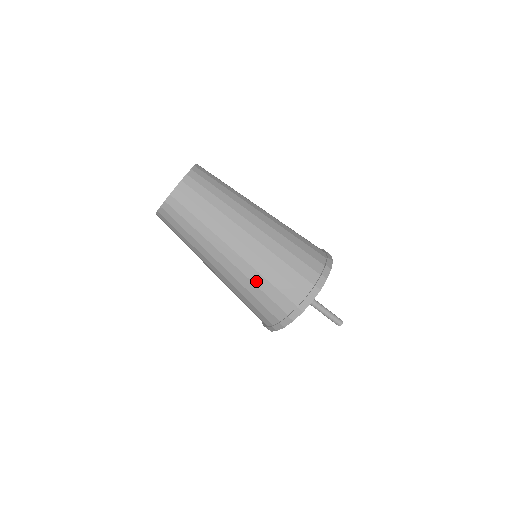
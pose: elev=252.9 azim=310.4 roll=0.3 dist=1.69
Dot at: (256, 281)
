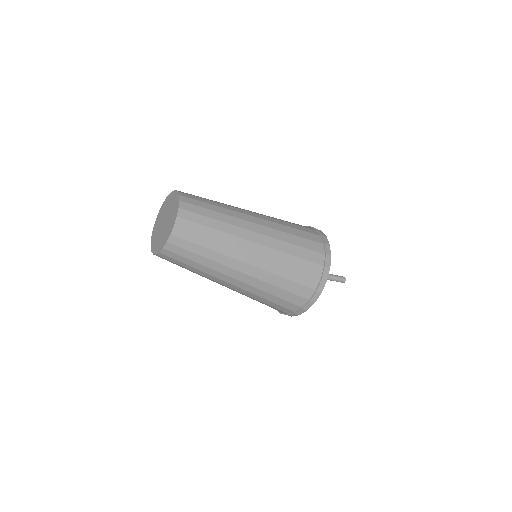
Dot at: occluded
